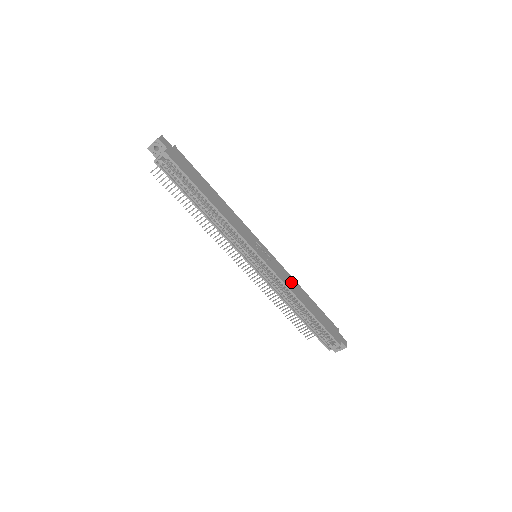
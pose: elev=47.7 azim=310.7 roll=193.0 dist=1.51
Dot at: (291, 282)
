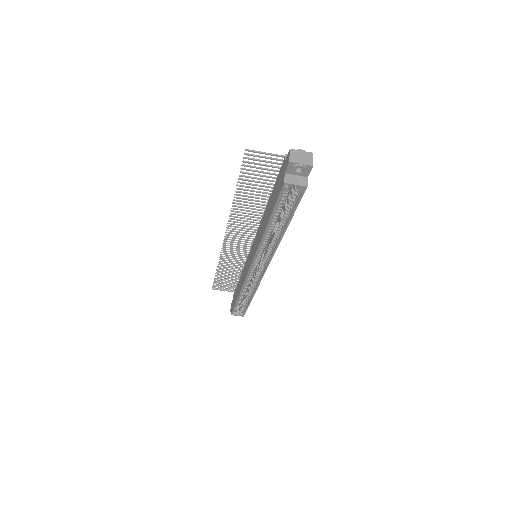
Dot at: occluded
